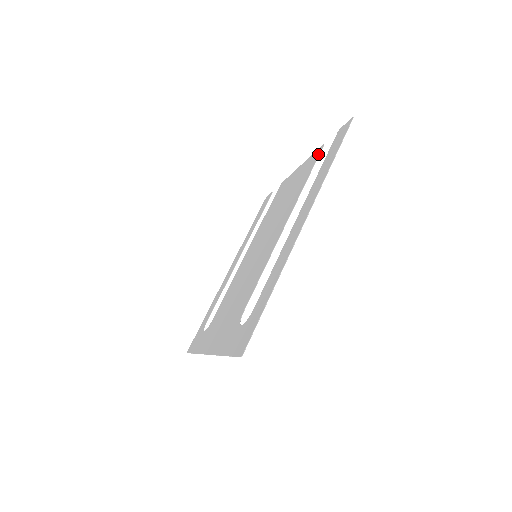
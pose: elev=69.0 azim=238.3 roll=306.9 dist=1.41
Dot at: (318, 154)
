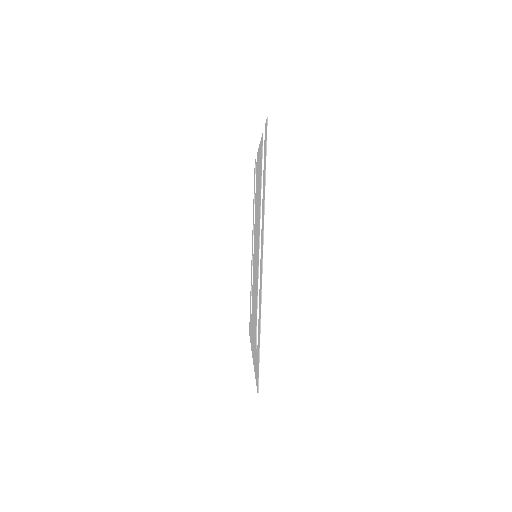
Dot at: (262, 147)
